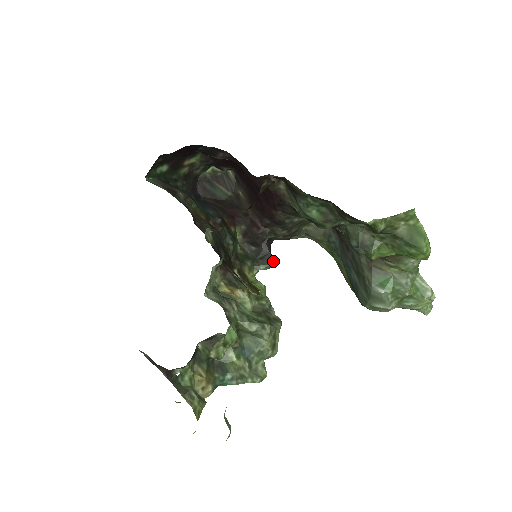
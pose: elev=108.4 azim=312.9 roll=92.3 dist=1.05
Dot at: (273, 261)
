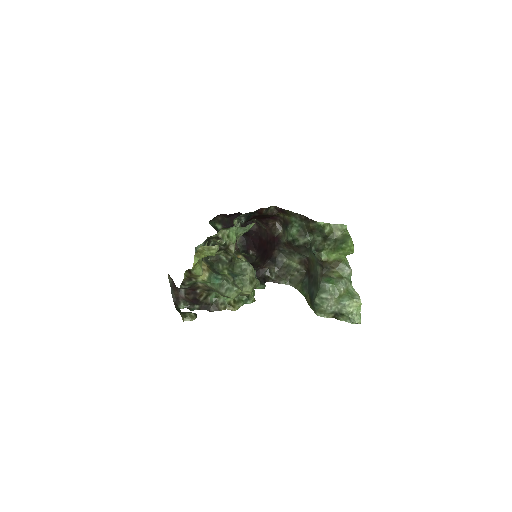
Dot at: (264, 284)
